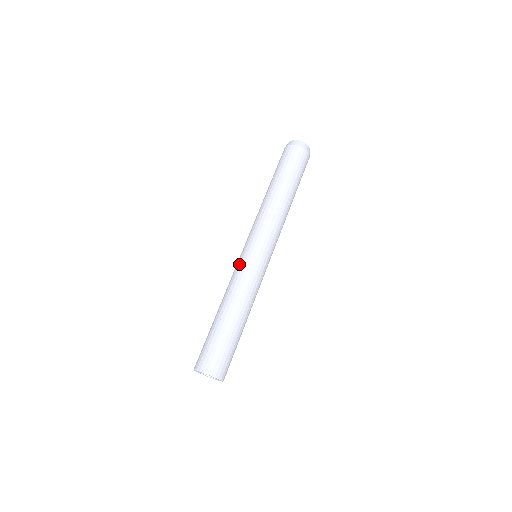
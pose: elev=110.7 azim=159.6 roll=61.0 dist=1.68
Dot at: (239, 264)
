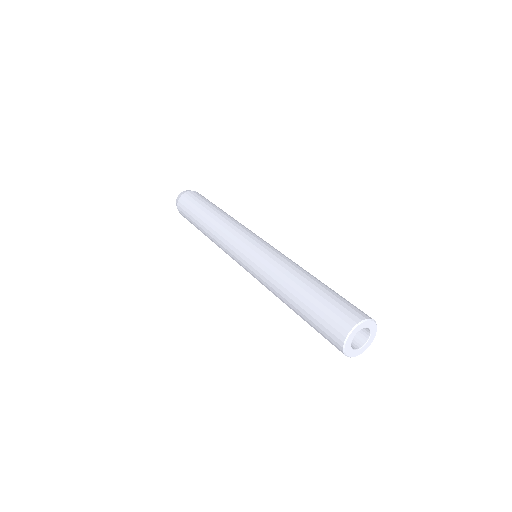
Dot at: (266, 249)
